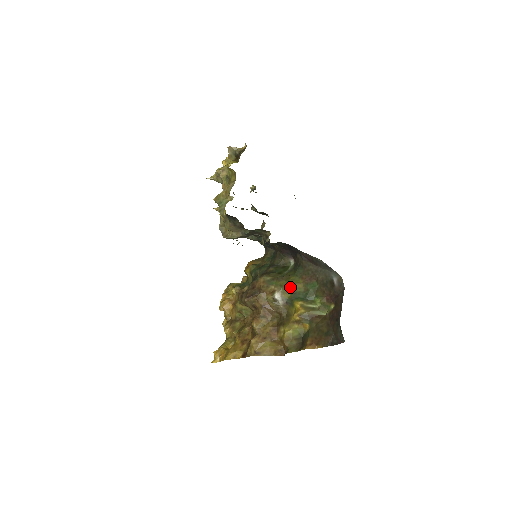
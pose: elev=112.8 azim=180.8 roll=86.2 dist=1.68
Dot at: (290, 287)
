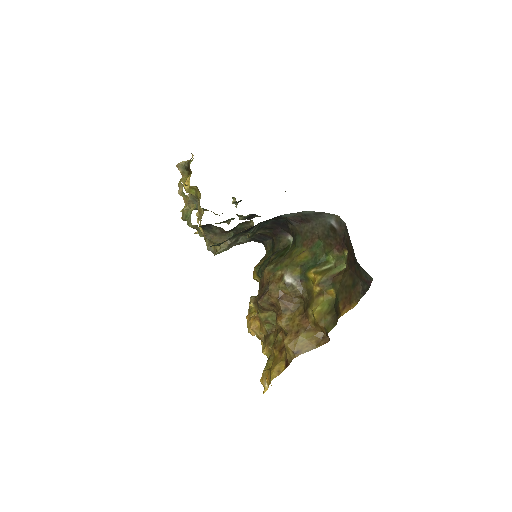
Dot at: (296, 262)
